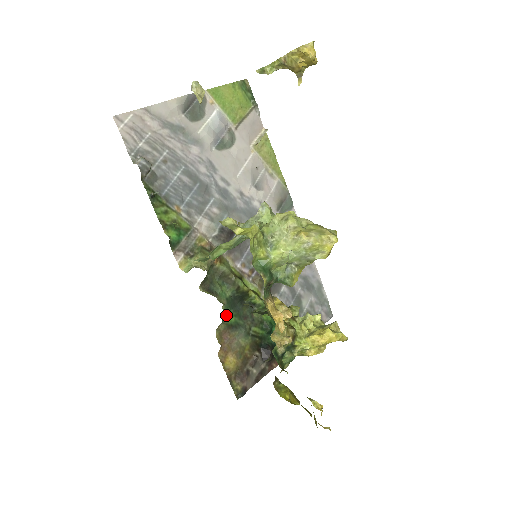
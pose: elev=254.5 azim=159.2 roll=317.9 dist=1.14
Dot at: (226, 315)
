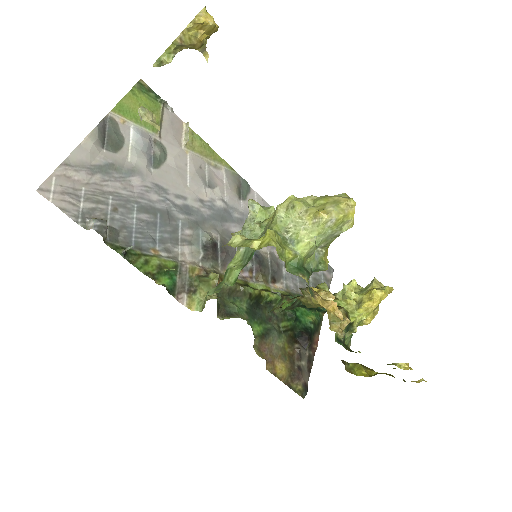
Dot at: (253, 328)
